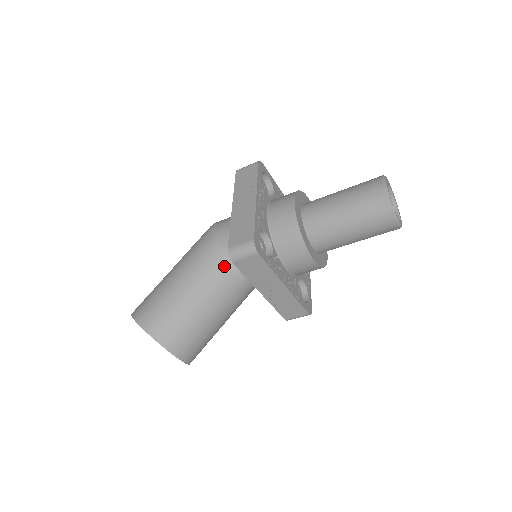
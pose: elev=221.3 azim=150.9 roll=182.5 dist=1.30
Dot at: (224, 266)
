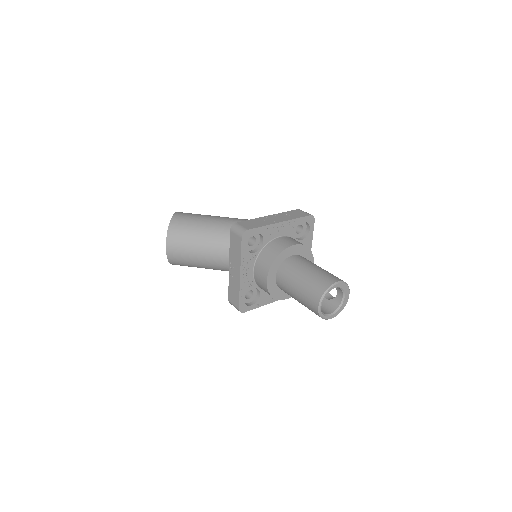
Dot at: occluded
